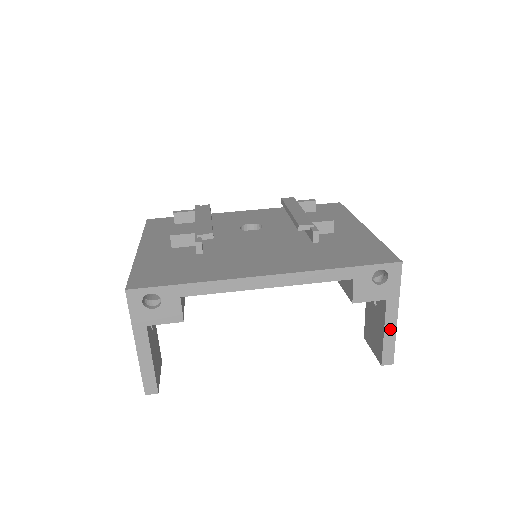
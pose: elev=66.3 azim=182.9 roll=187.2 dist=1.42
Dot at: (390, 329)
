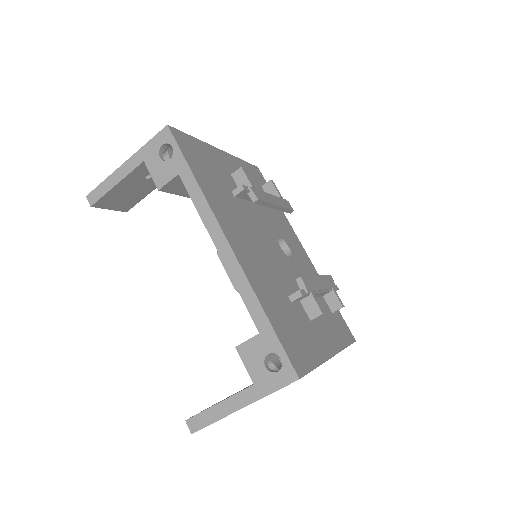
Dot at: (226, 408)
